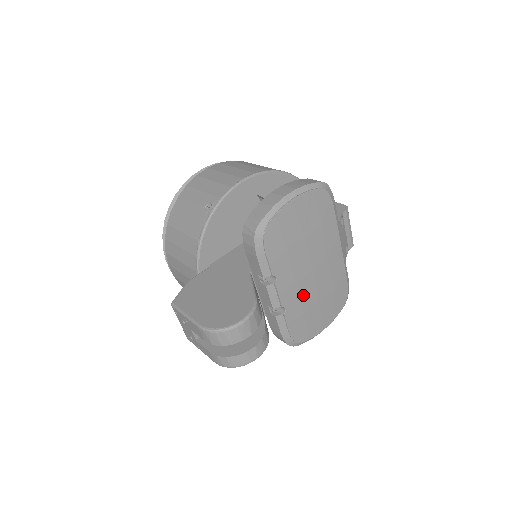
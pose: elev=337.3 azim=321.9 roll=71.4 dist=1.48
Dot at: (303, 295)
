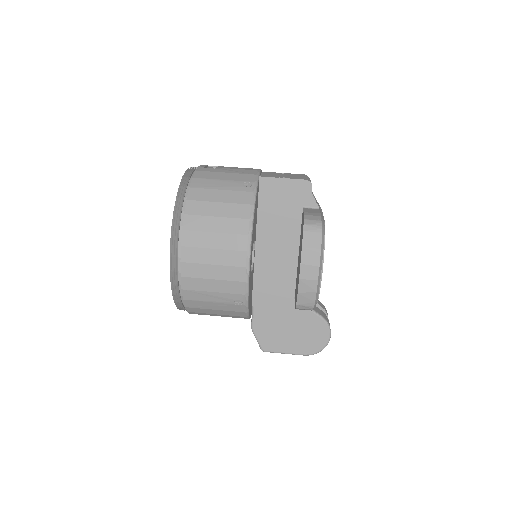
Dot at: occluded
